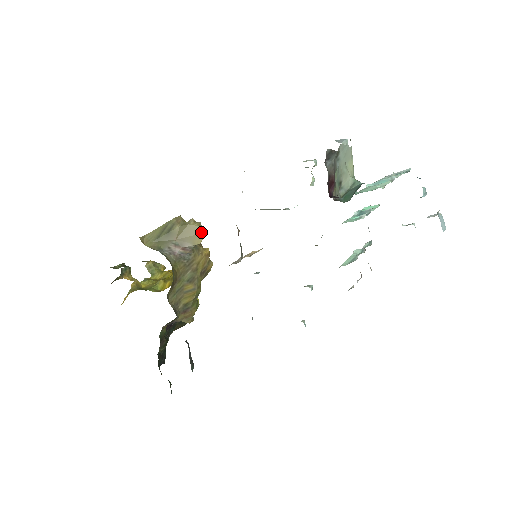
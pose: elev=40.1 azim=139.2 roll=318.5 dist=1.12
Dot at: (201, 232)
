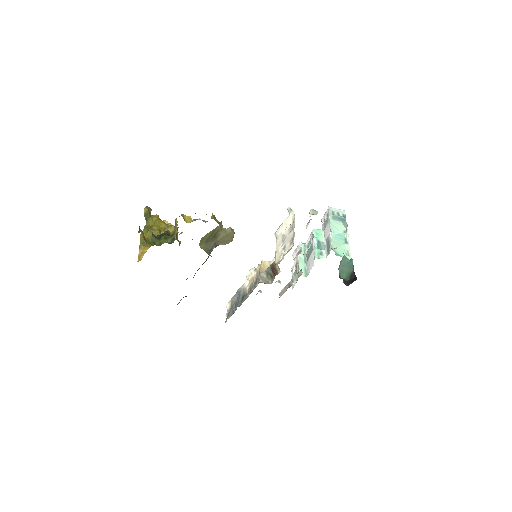
Dot at: occluded
